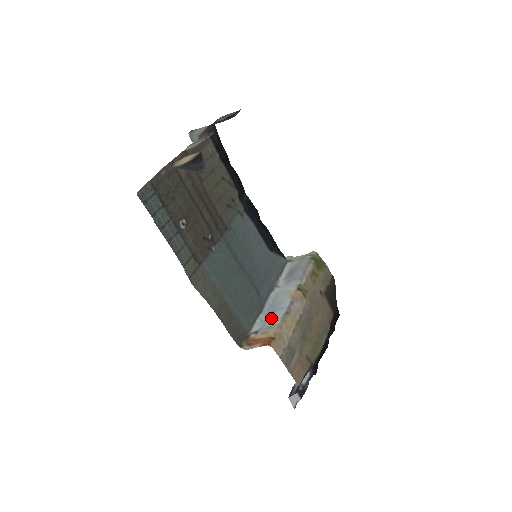
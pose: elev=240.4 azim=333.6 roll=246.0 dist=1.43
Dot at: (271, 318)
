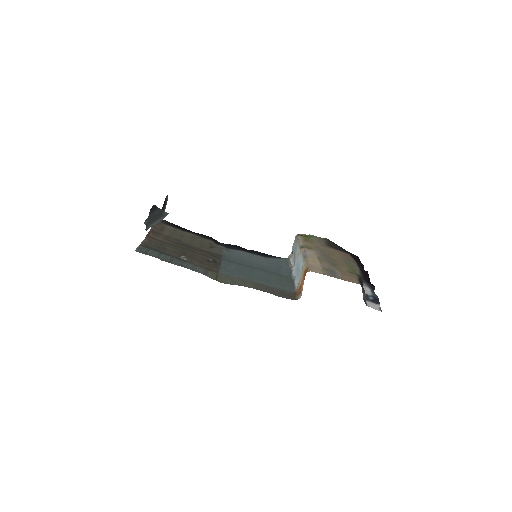
Dot at: (299, 272)
